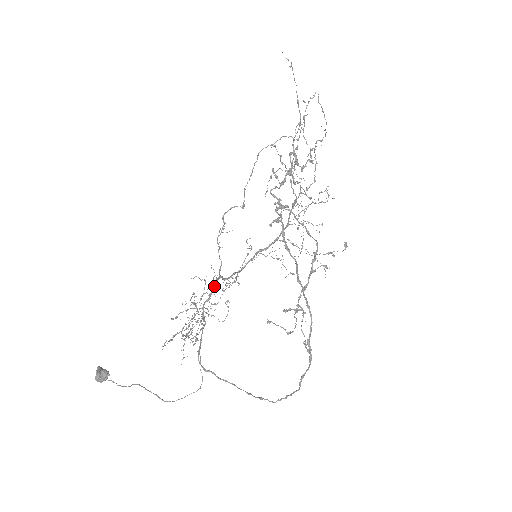
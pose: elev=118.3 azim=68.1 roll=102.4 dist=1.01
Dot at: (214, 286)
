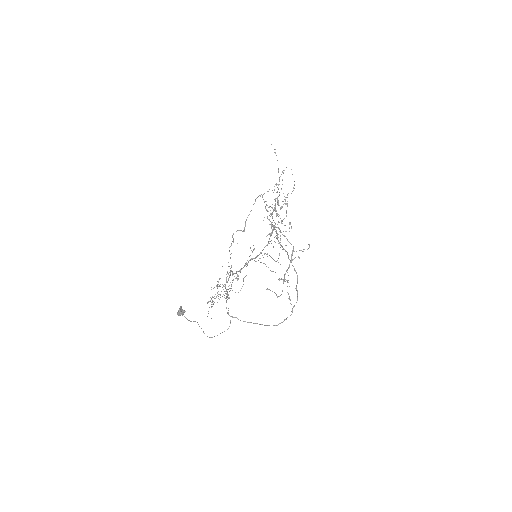
Dot at: (230, 275)
